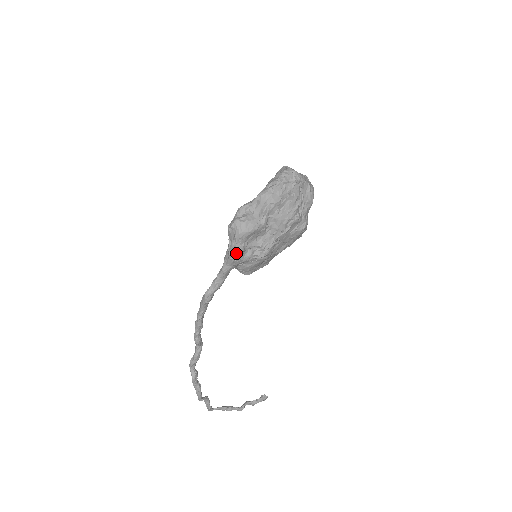
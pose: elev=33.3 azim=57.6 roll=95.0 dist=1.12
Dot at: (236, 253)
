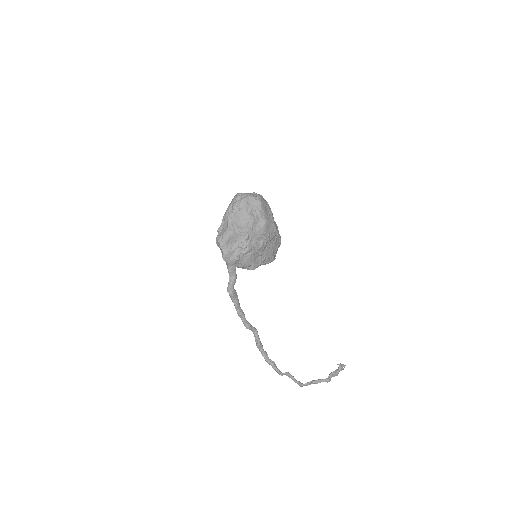
Dot at: (225, 256)
